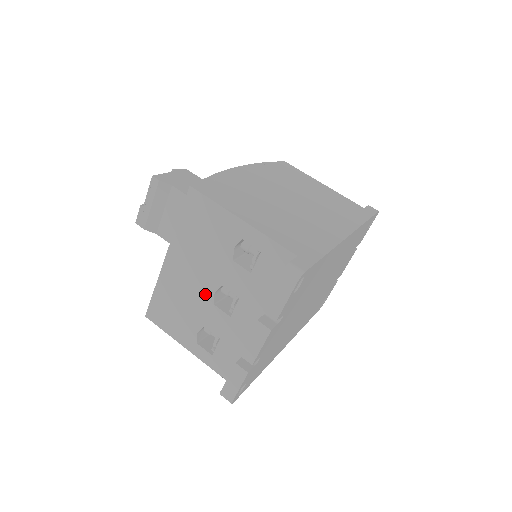
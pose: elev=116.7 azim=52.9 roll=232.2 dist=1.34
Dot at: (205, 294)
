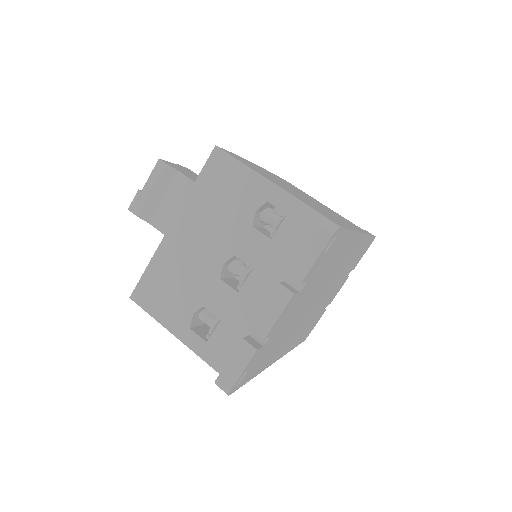
Dot at: (211, 266)
